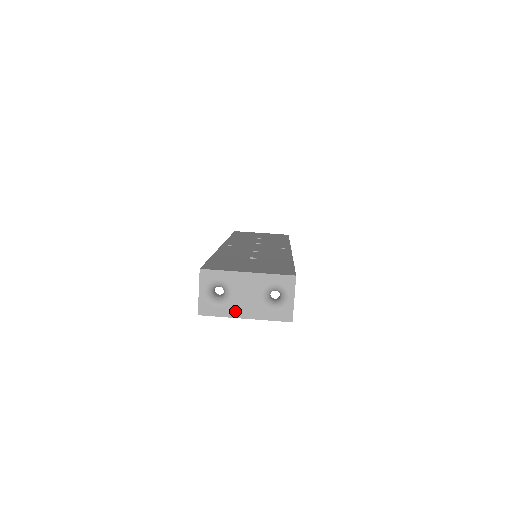
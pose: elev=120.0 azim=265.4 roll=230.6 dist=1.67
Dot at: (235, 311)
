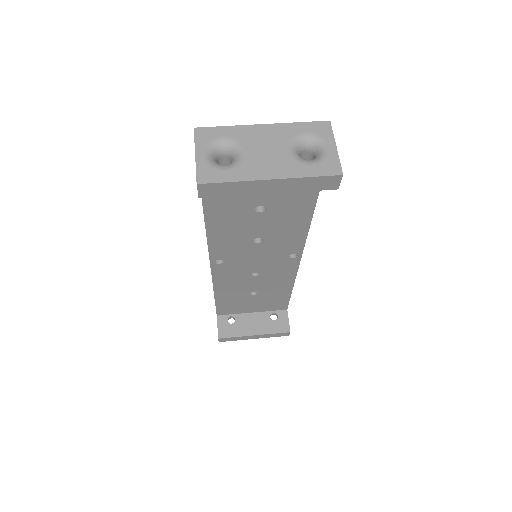
Dot at: (254, 172)
